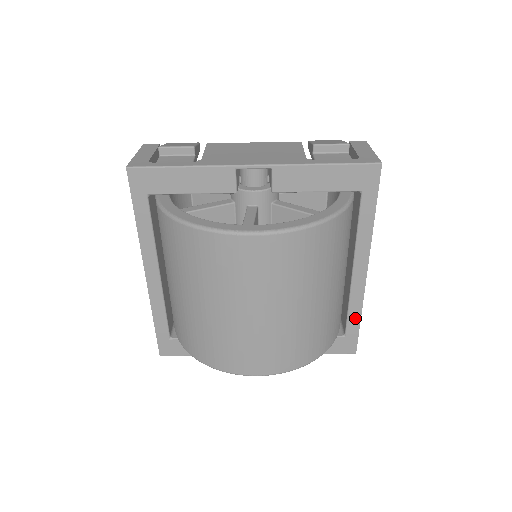
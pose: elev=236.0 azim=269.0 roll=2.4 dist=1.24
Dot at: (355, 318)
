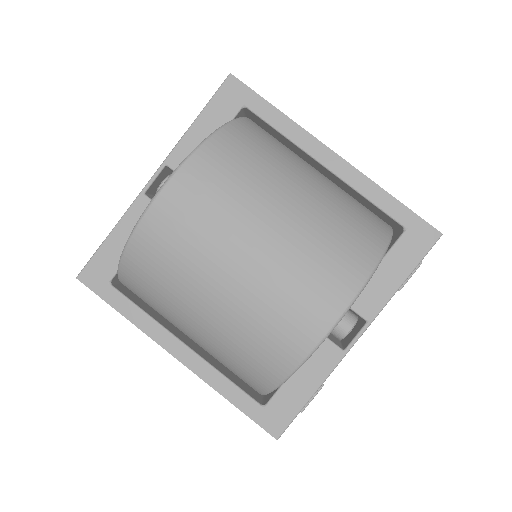
Dot at: (387, 202)
